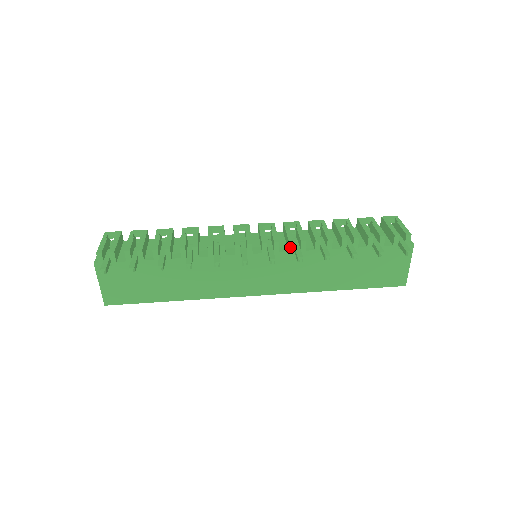
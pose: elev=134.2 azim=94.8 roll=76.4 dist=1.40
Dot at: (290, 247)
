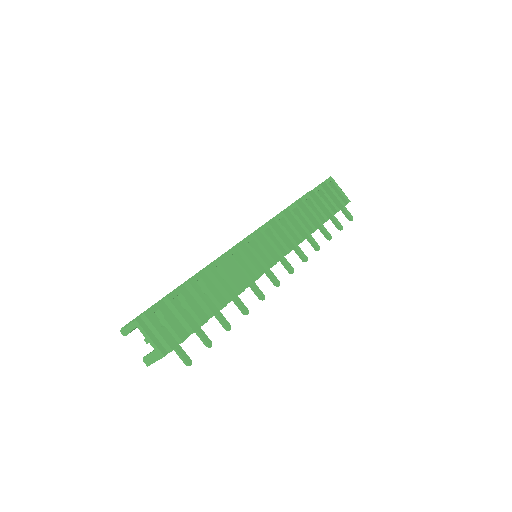
Dot at: occluded
